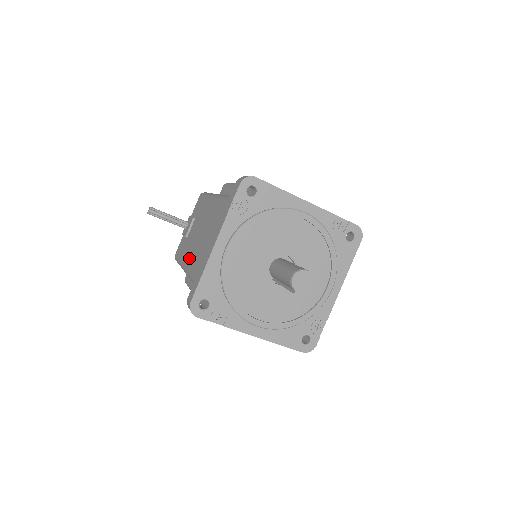
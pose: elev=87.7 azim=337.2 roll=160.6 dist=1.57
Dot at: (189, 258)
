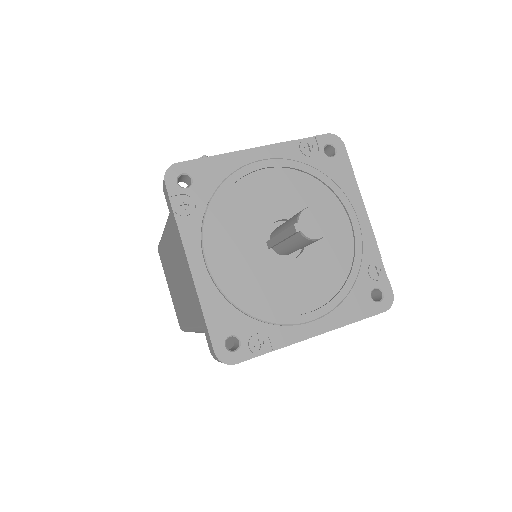
Dot at: occluded
